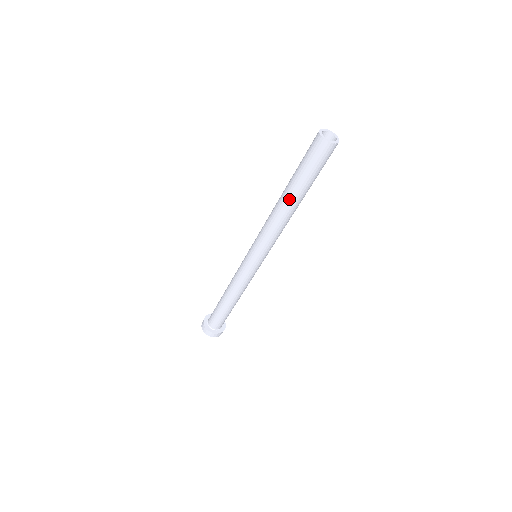
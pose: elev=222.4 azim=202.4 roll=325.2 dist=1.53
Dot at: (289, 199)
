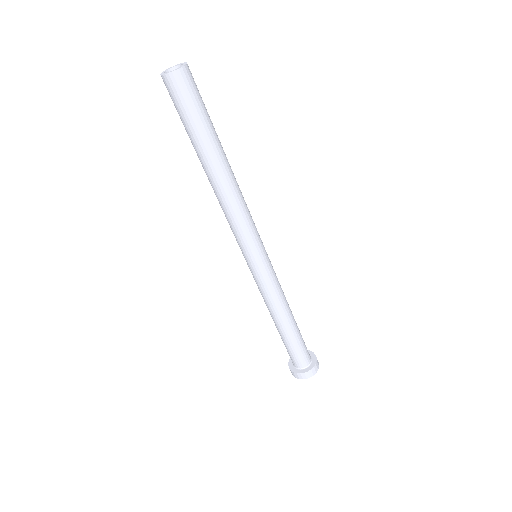
Dot at: (209, 167)
